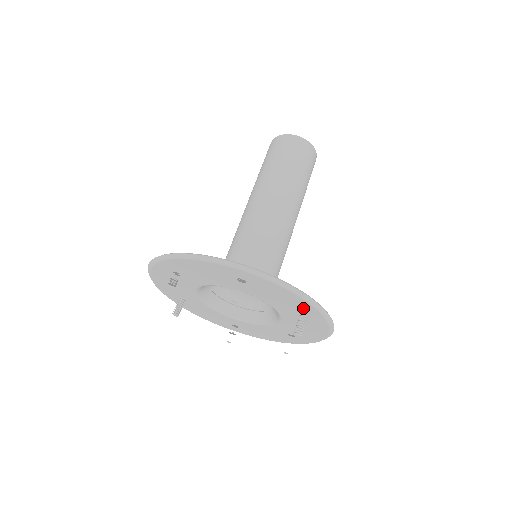
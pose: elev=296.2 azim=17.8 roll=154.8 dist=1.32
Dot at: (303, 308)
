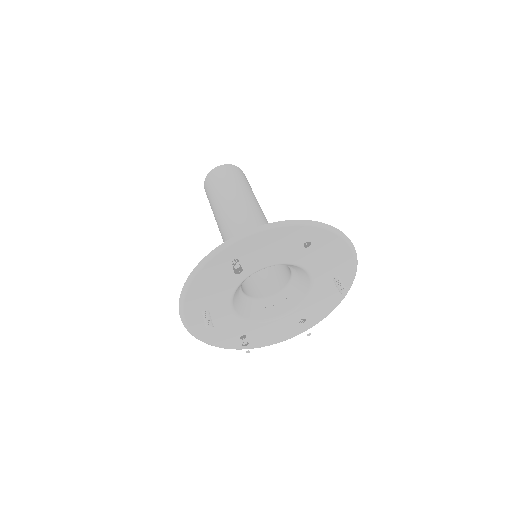
Dot at: (343, 265)
